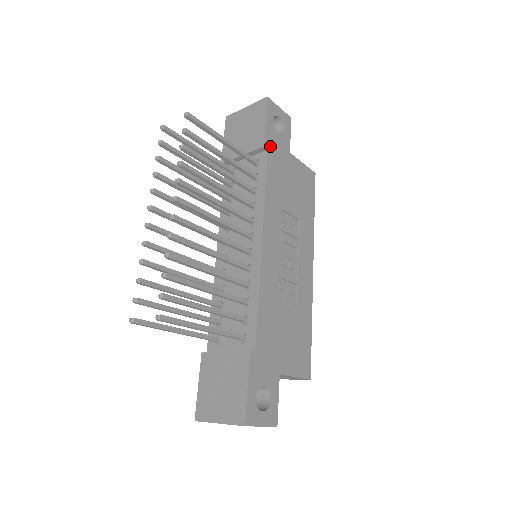
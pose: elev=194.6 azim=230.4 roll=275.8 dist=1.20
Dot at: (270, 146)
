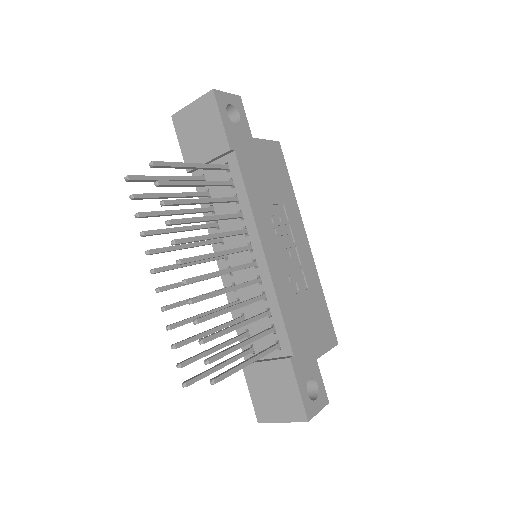
Dot at: (235, 145)
